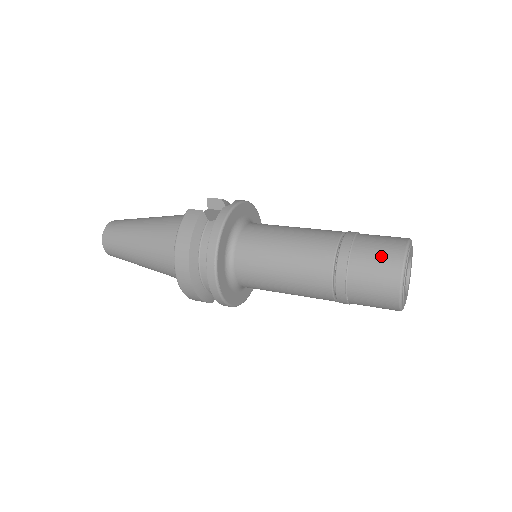
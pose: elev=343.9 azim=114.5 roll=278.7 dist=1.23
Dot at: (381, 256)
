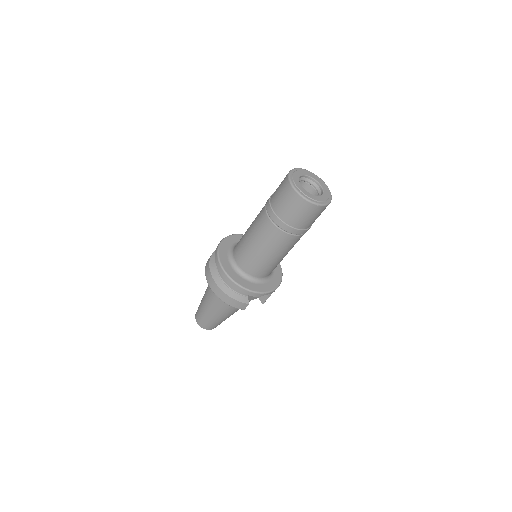
Dot at: (281, 183)
